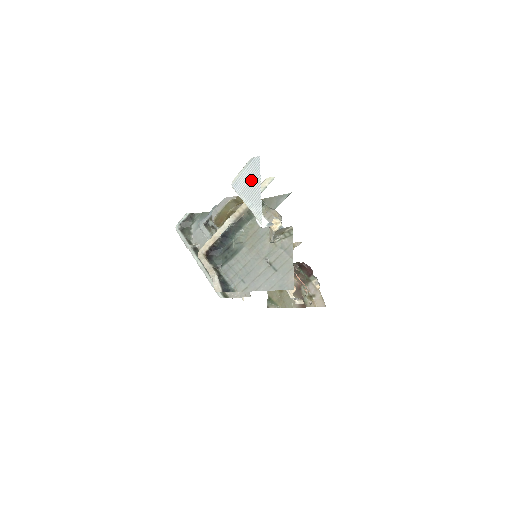
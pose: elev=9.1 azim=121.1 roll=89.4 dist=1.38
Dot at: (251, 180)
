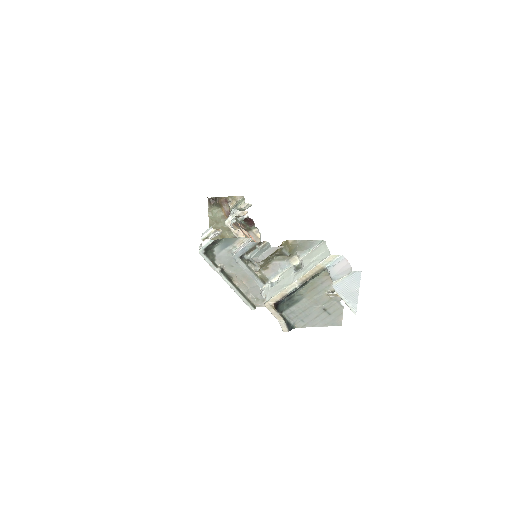
Dot at: (351, 286)
